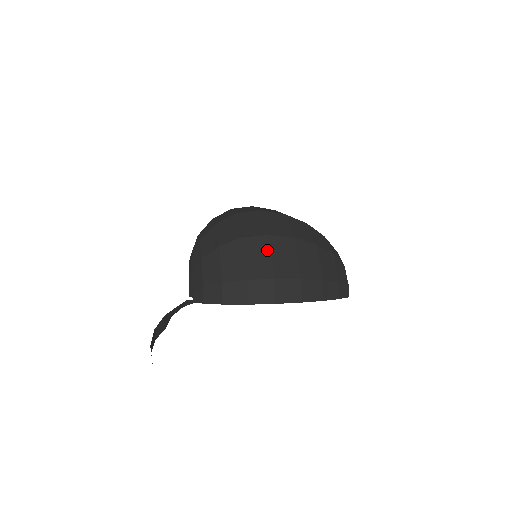
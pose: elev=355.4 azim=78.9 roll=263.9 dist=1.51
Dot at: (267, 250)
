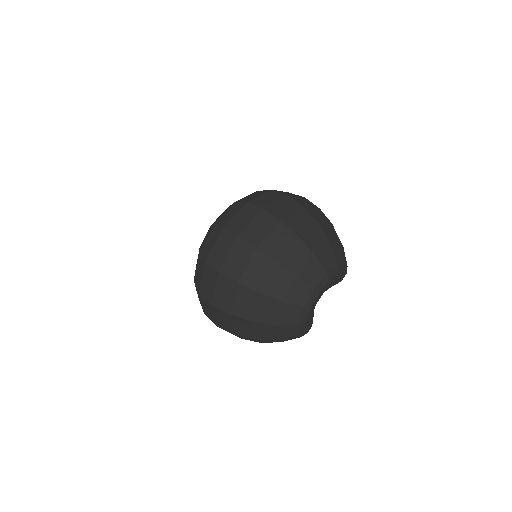
Dot at: (211, 311)
